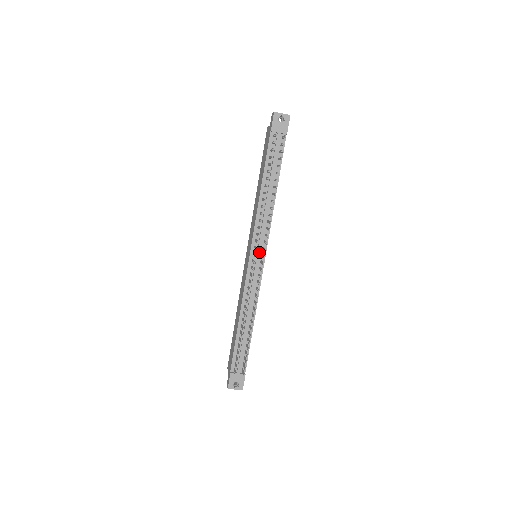
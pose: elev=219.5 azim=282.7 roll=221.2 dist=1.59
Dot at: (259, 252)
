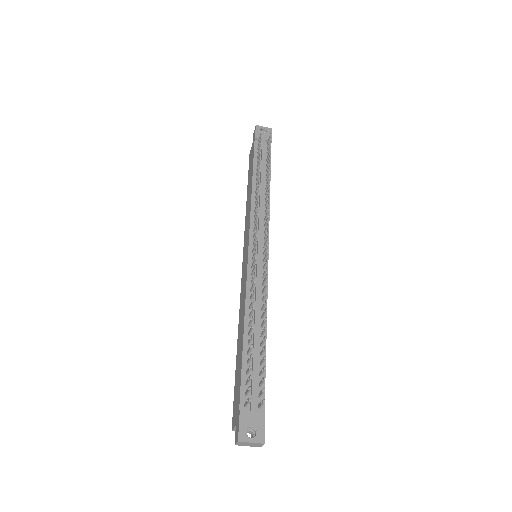
Dot at: (260, 242)
